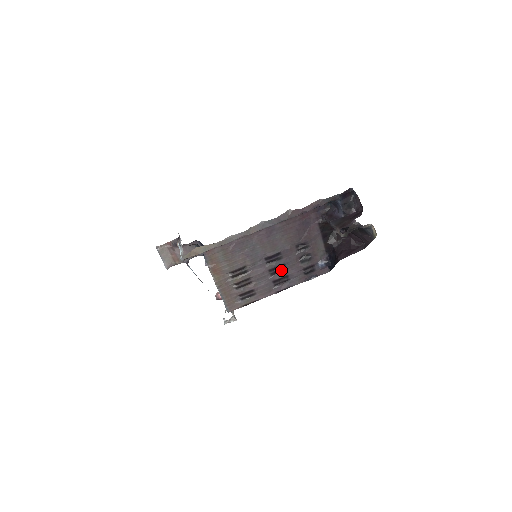
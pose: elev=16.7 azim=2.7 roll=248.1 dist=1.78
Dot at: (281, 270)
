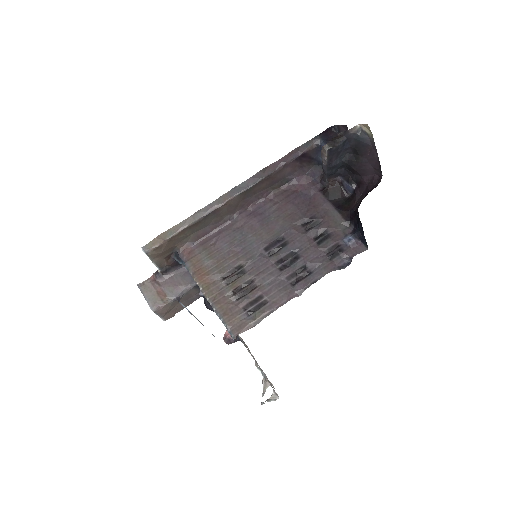
Dot at: (293, 260)
